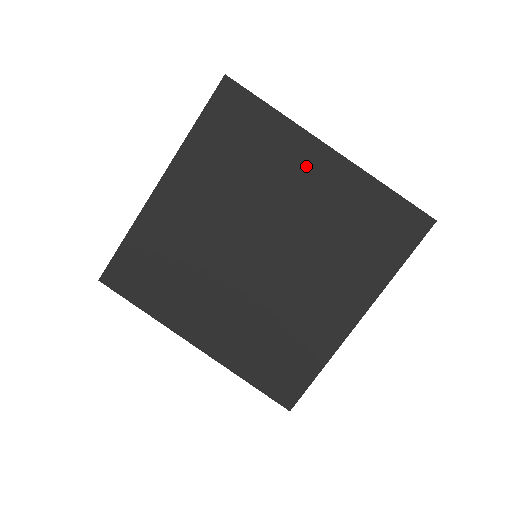
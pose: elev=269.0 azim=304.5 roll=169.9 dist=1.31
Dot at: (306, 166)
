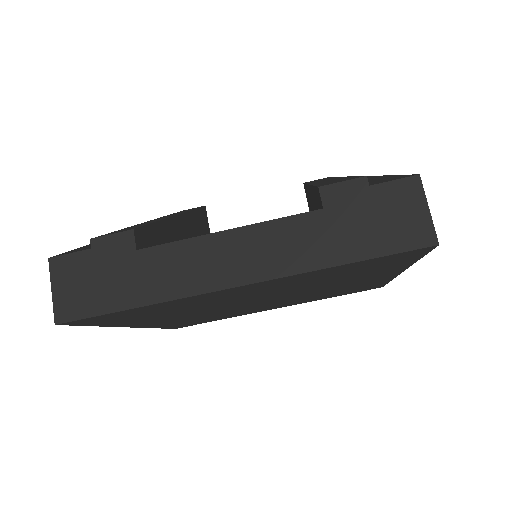
Dot at: (231, 294)
